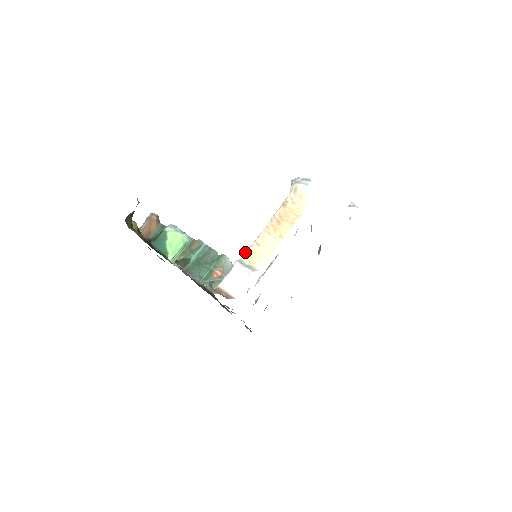
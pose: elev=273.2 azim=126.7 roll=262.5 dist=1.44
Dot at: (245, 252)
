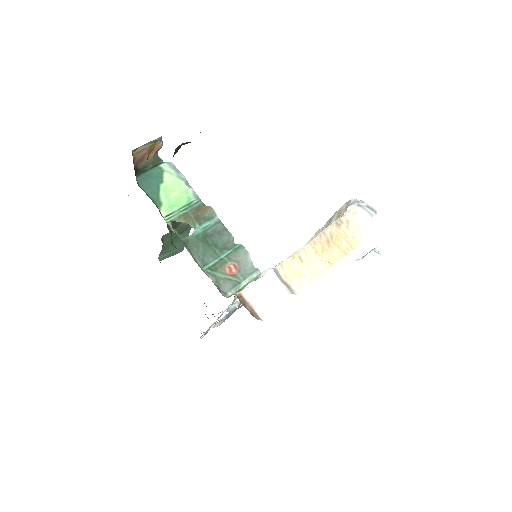
Dot at: (282, 261)
